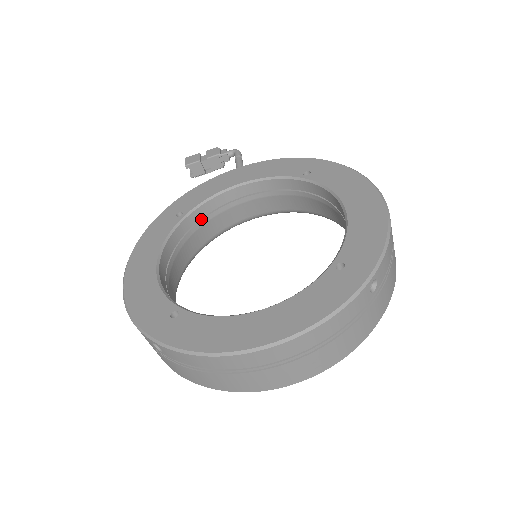
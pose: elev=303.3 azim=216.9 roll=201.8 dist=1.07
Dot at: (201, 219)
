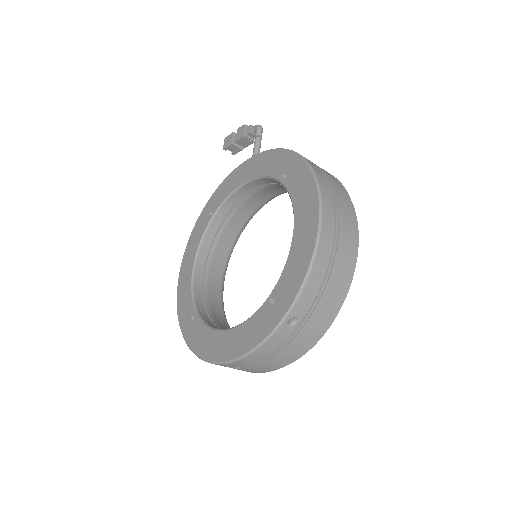
Dot at: (229, 212)
